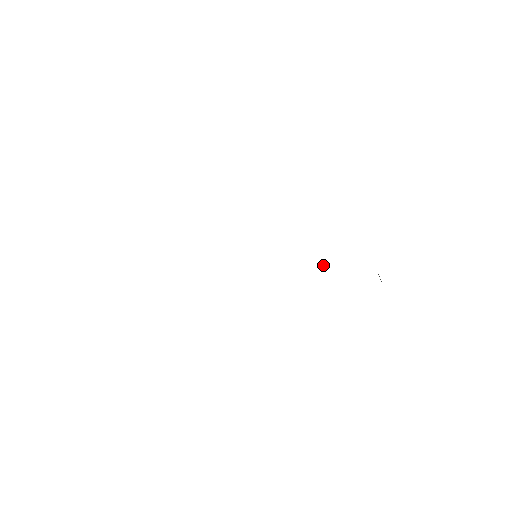
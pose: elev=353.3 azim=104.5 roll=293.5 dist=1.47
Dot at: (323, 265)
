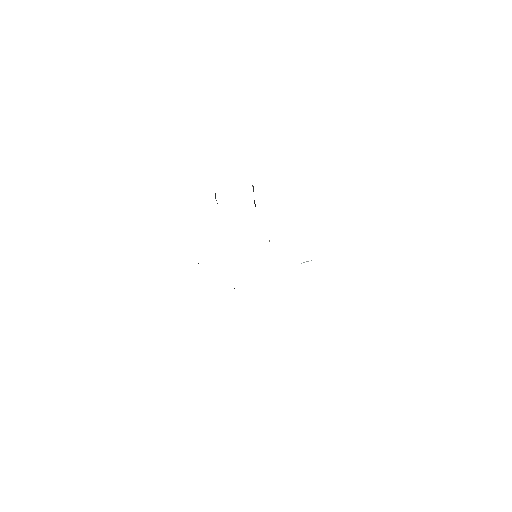
Dot at: (306, 261)
